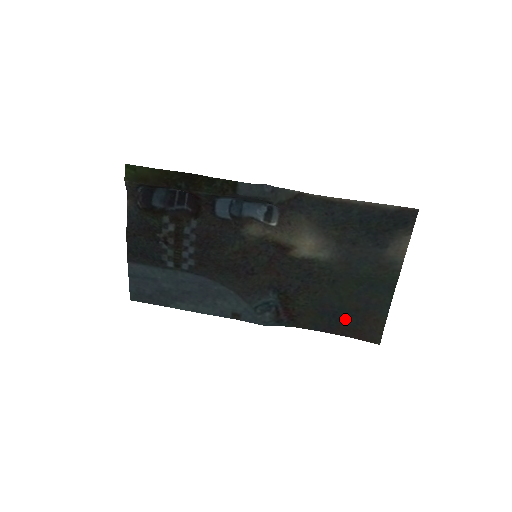
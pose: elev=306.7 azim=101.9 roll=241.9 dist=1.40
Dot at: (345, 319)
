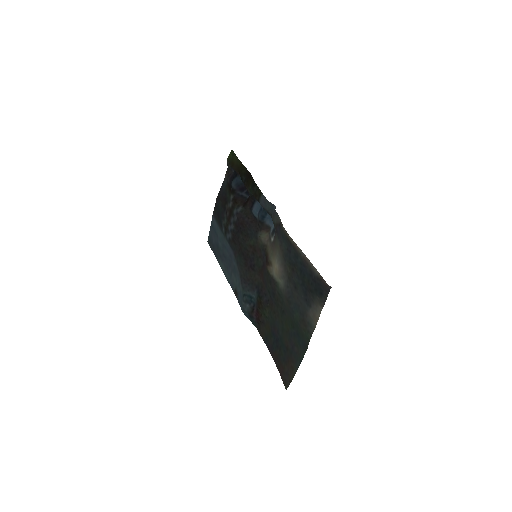
Dot at: (280, 350)
